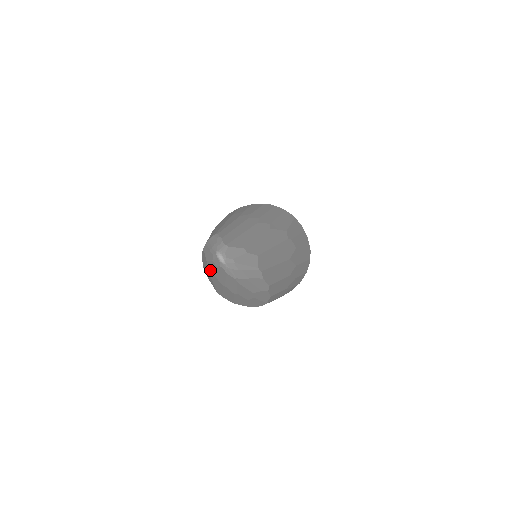
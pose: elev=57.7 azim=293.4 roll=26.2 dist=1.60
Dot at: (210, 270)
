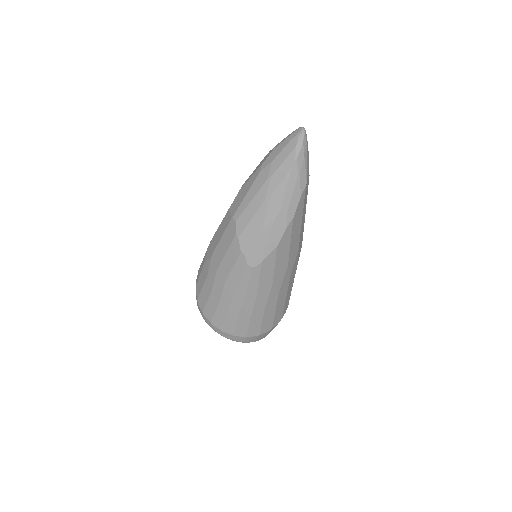
Dot at: (270, 158)
